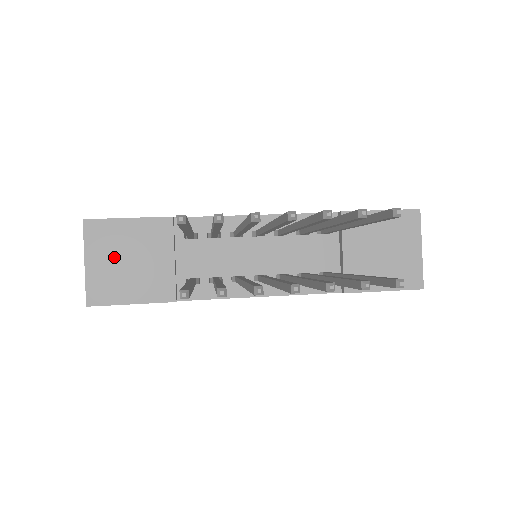
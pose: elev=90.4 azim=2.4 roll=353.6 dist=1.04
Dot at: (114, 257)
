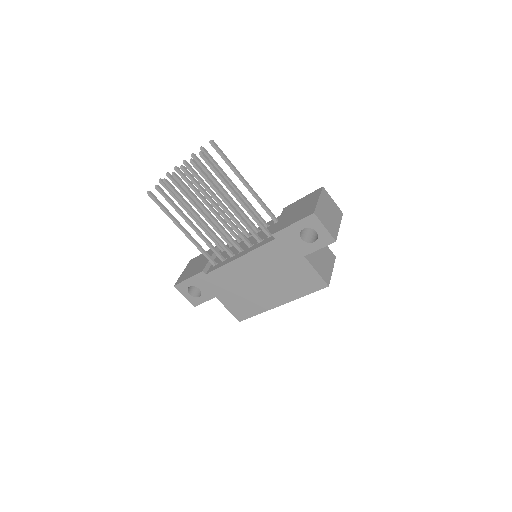
Dot at: (192, 267)
